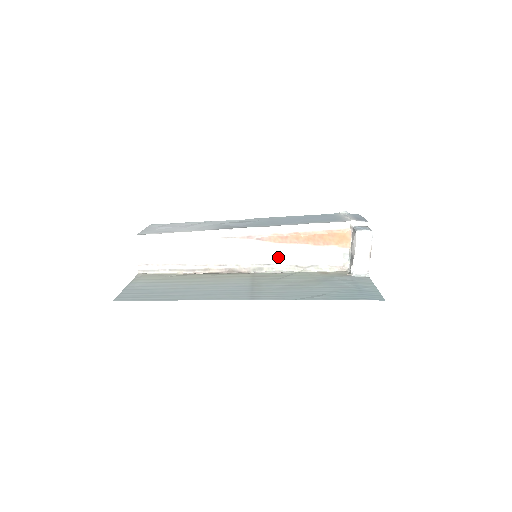
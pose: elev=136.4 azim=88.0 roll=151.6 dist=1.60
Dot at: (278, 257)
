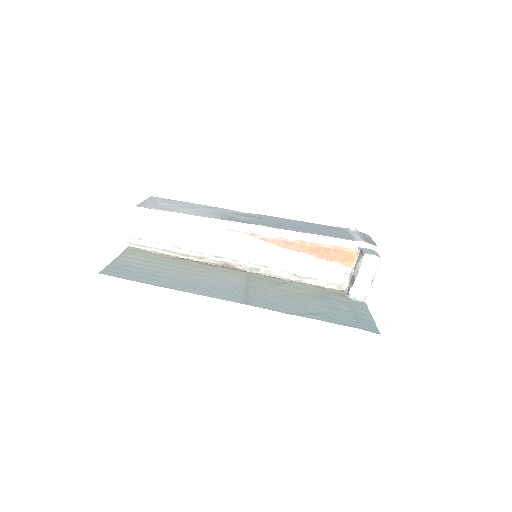
Dot at: (278, 261)
